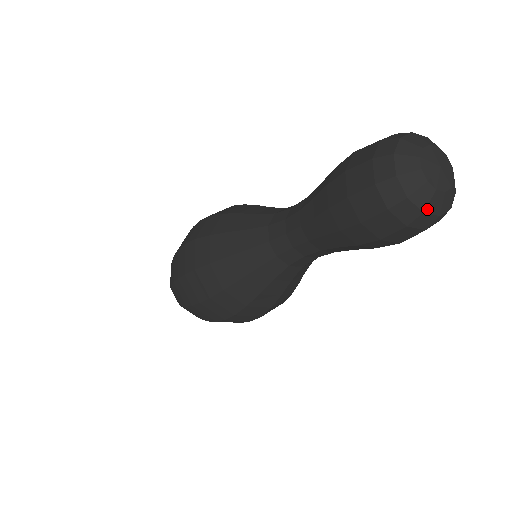
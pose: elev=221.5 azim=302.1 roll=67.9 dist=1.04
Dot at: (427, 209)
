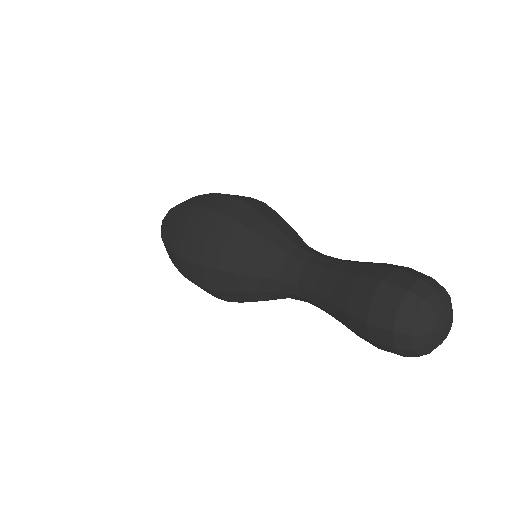
Dot at: (417, 349)
